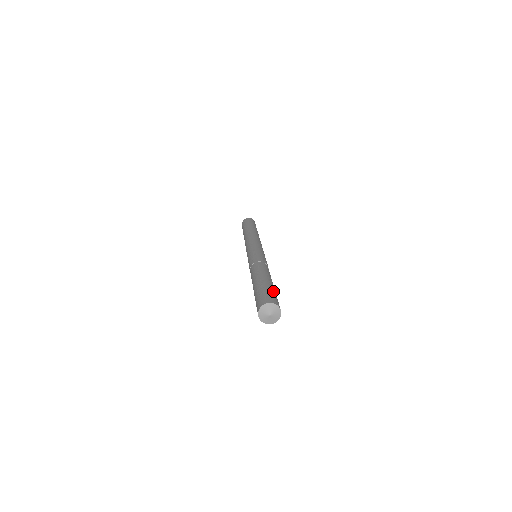
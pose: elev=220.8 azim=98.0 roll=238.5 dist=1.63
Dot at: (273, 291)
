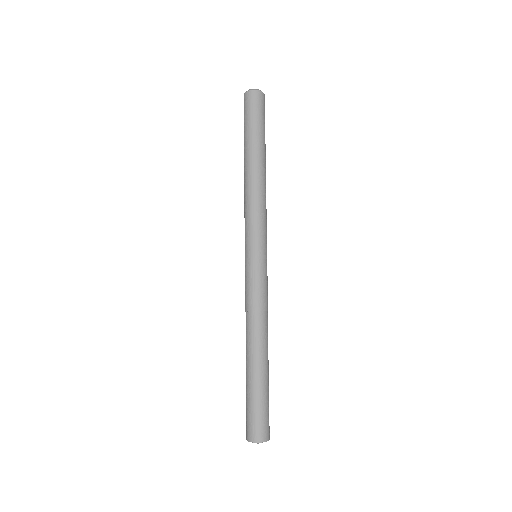
Dot at: (261, 404)
